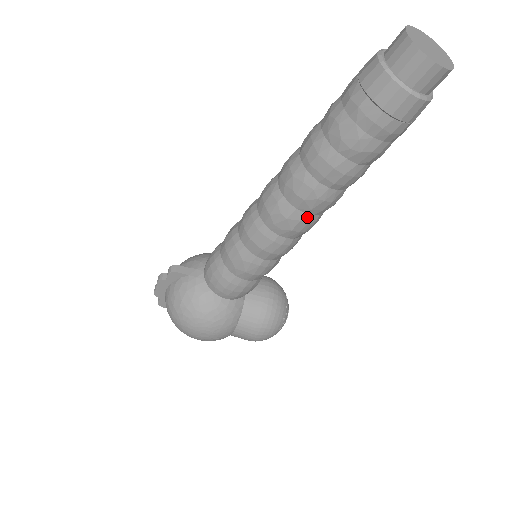
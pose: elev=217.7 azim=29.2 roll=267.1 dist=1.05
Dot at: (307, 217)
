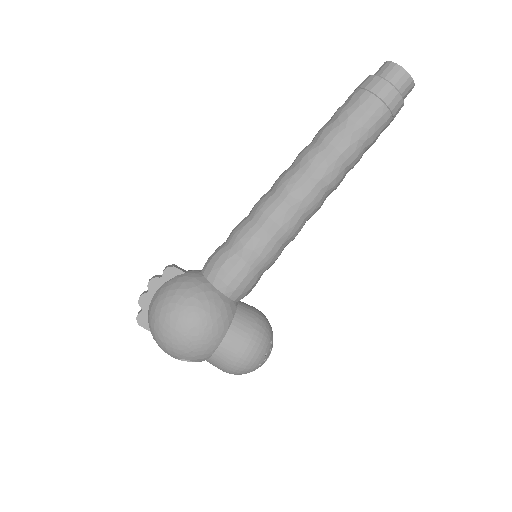
Dot at: (317, 189)
